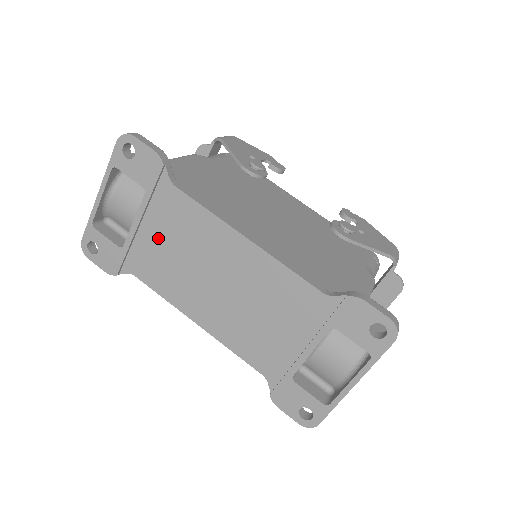
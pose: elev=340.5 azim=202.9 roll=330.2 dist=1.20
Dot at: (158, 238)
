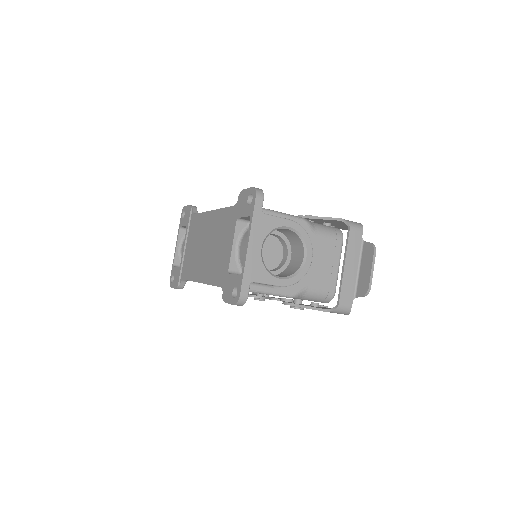
Dot at: (190, 247)
